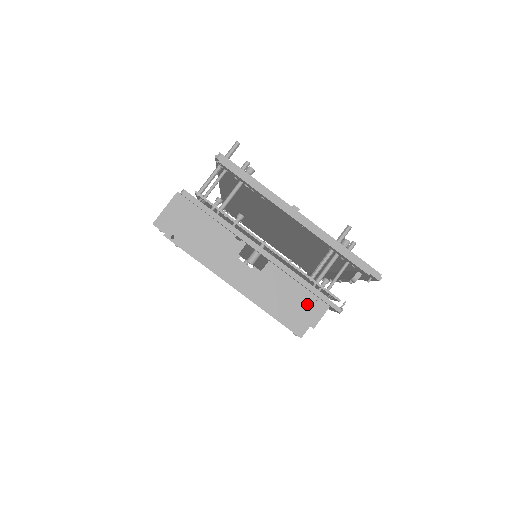
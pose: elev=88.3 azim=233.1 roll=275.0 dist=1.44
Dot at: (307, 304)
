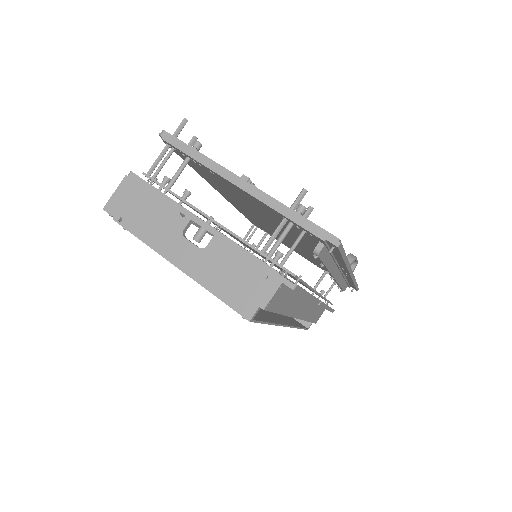
Dot at: (256, 281)
